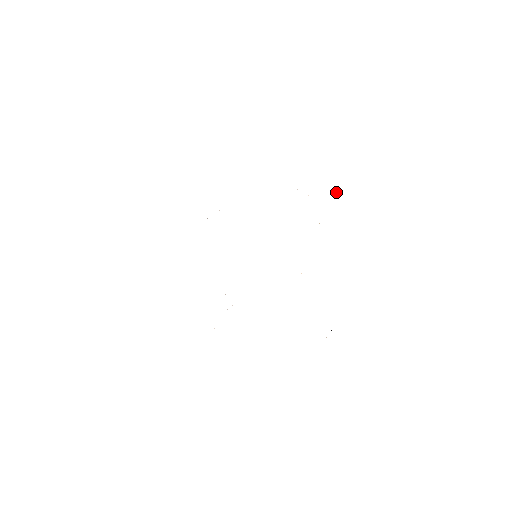
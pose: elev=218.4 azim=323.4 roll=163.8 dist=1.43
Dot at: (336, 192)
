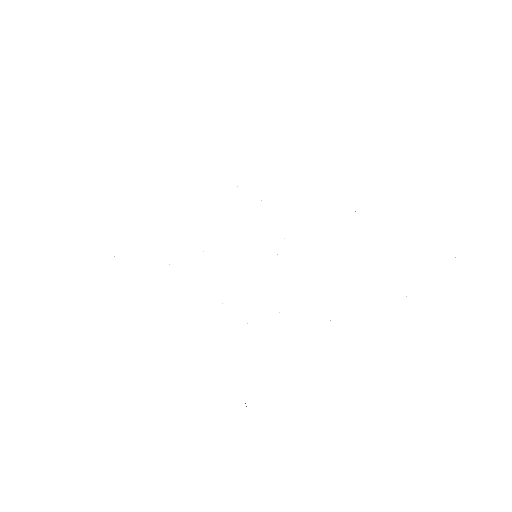
Dot at: occluded
